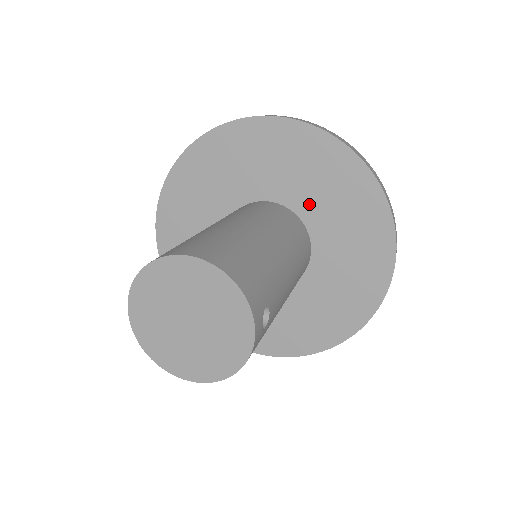
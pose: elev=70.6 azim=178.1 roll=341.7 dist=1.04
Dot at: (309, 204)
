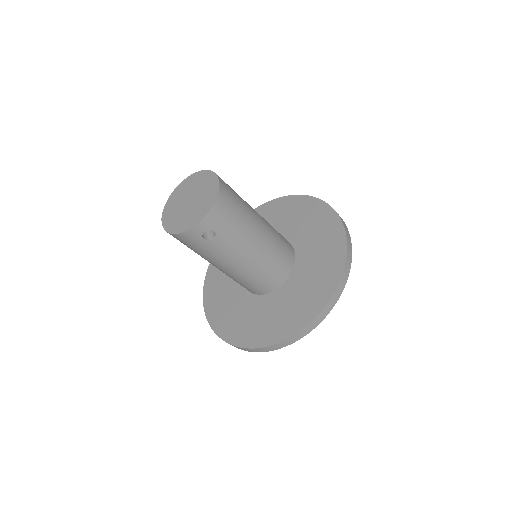
Dot at: (304, 267)
